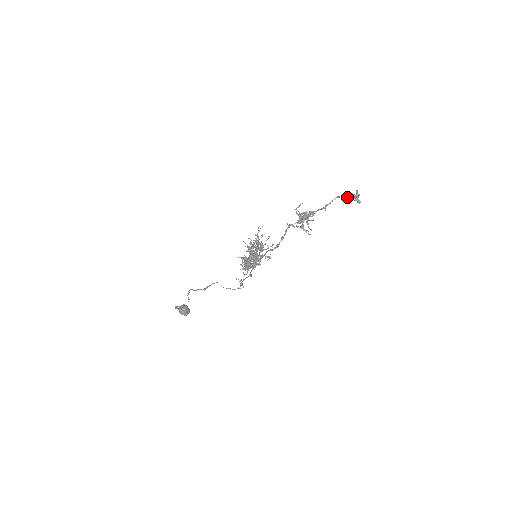
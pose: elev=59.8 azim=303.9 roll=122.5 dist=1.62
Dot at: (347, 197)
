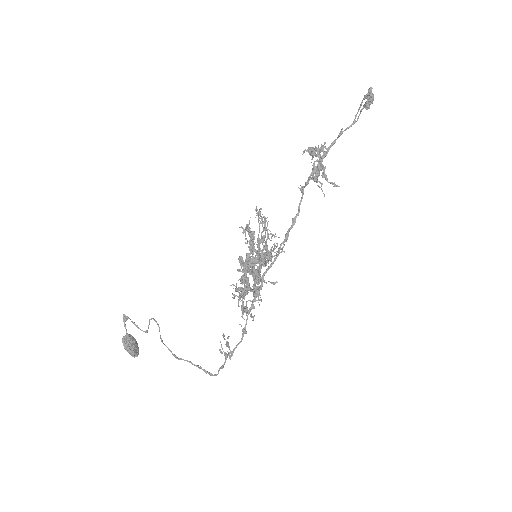
Dot at: (362, 109)
